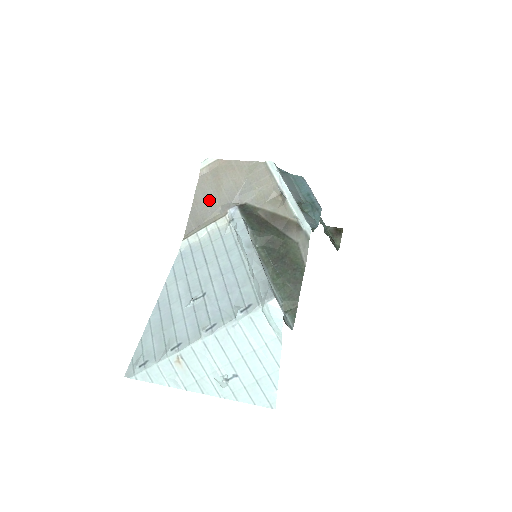
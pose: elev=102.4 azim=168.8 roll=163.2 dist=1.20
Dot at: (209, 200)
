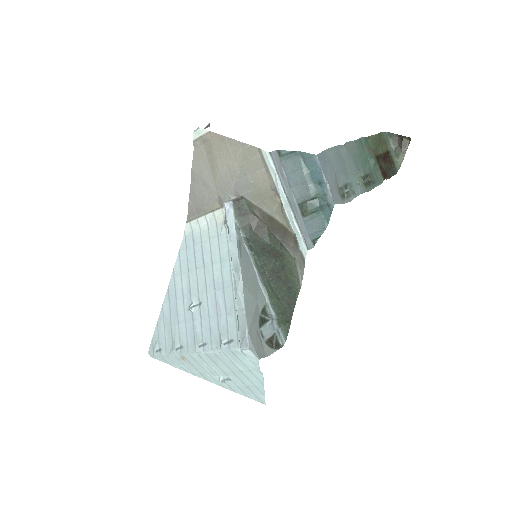
Dot at: (206, 183)
